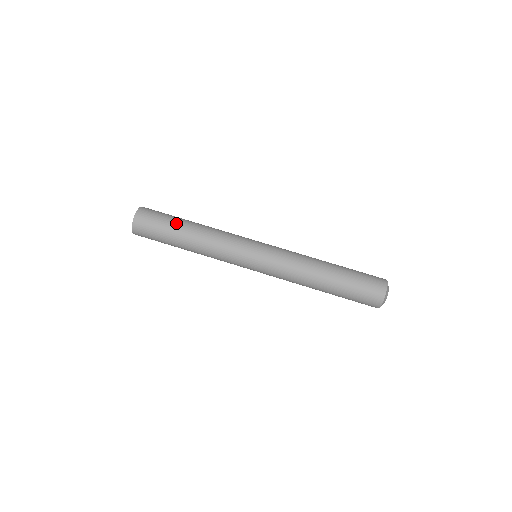
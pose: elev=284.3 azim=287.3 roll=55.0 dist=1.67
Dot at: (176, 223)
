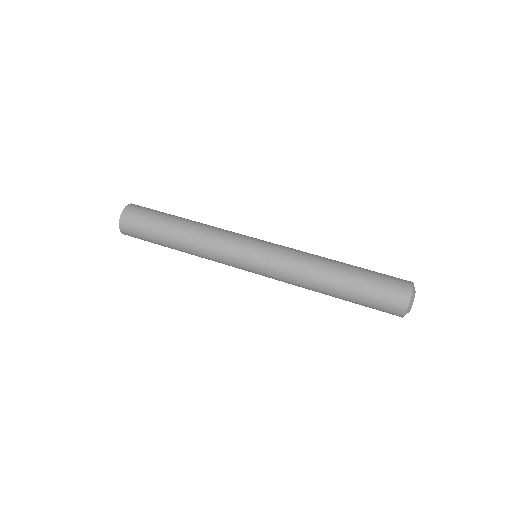
Dot at: (166, 219)
